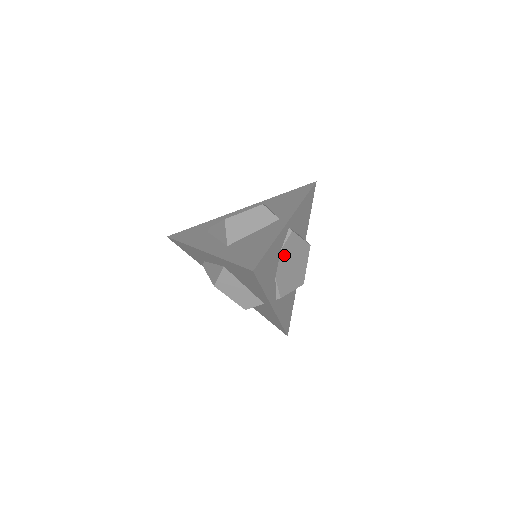
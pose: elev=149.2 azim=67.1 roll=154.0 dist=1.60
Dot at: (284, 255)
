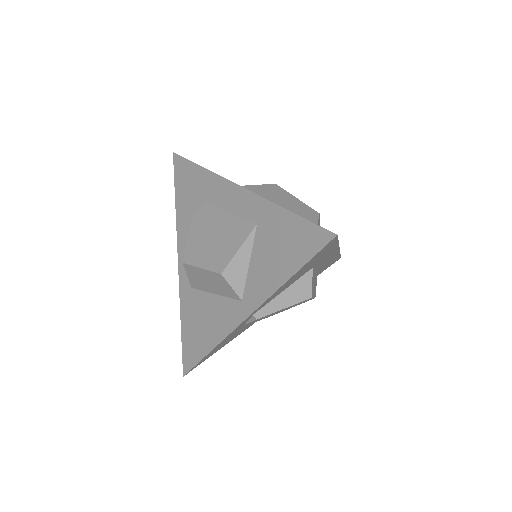
Dot at: (254, 321)
